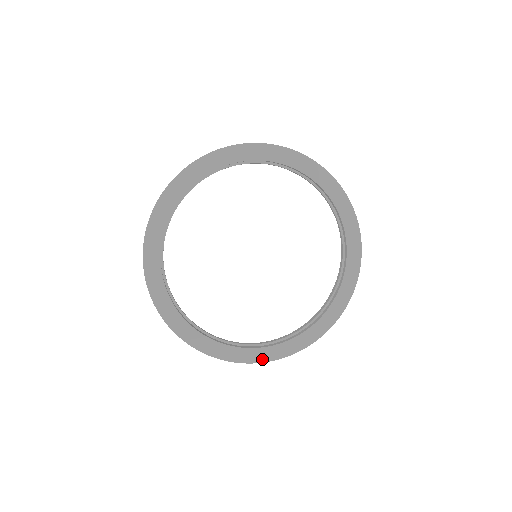
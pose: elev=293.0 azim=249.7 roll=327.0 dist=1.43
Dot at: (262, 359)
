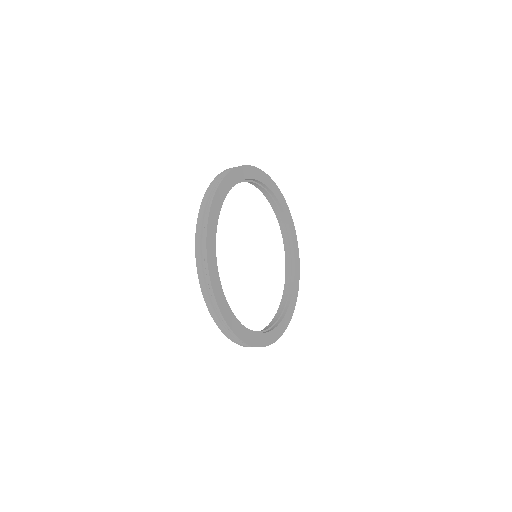
Dot at: (283, 330)
